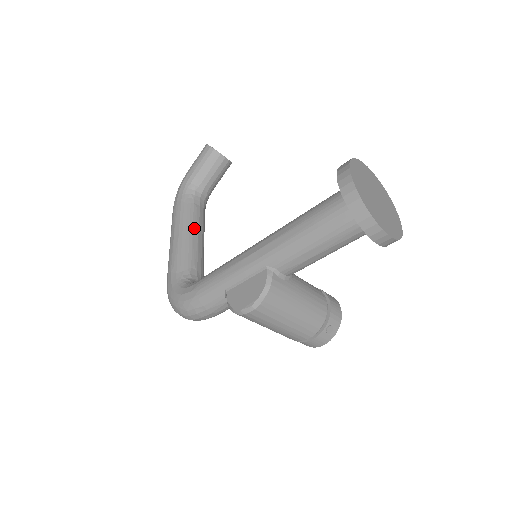
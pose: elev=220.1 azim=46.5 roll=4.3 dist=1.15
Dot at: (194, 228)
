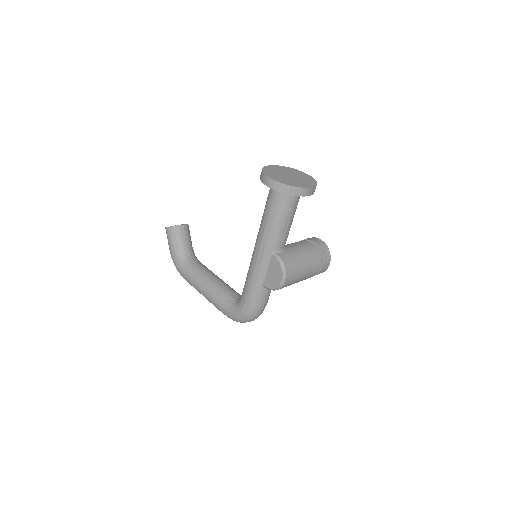
Dot at: (207, 276)
